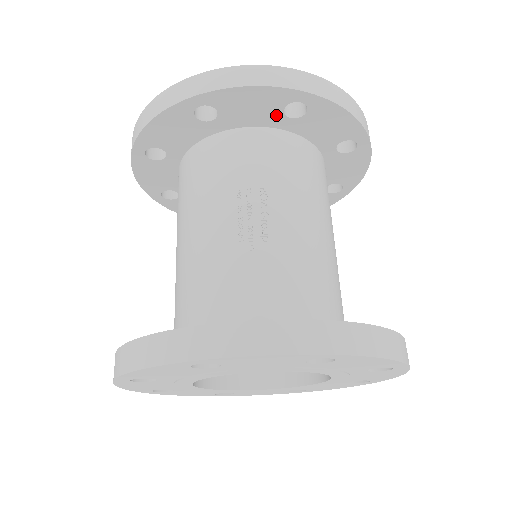
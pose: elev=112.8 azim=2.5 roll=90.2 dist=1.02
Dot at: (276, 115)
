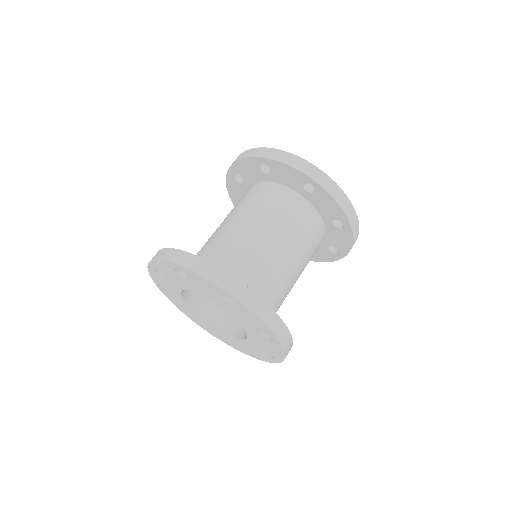
Dot at: (261, 173)
